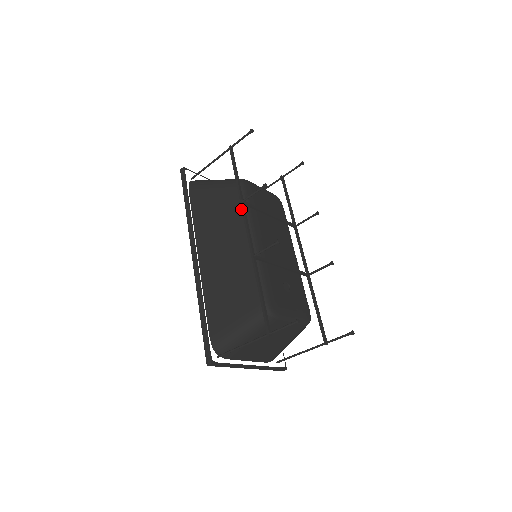
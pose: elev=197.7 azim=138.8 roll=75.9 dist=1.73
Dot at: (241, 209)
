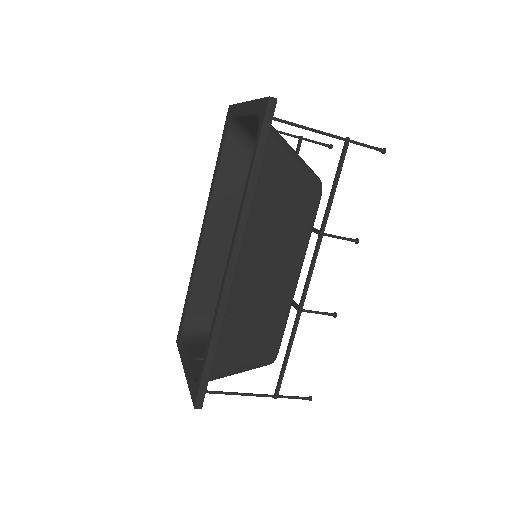
Dot at: (307, 231)
